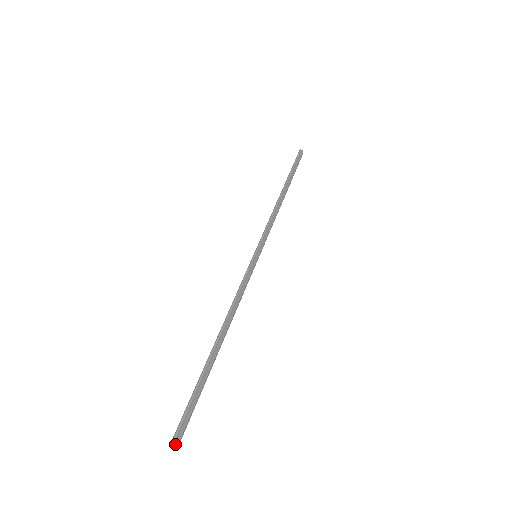
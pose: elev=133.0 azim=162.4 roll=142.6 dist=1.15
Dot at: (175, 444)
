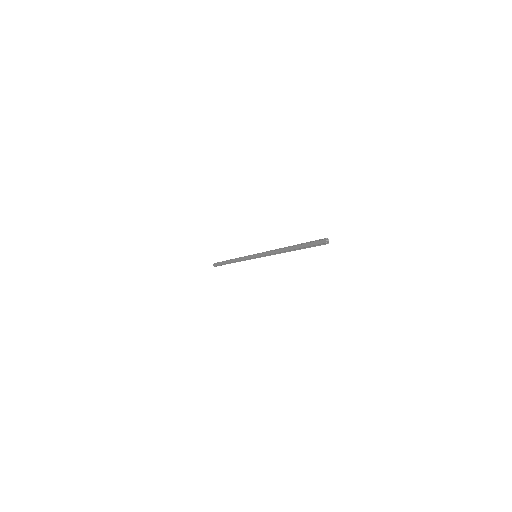
Dot at: (327, 242)
